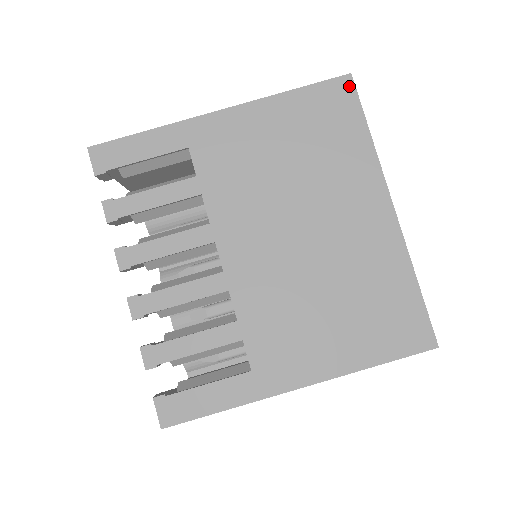
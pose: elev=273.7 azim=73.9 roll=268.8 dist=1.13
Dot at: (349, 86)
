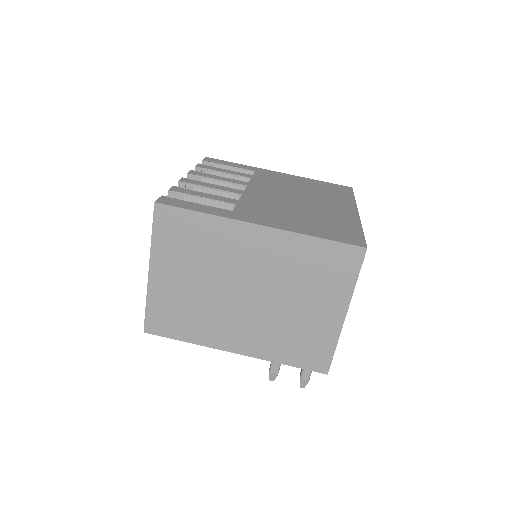
Dot at: (349, 189)
